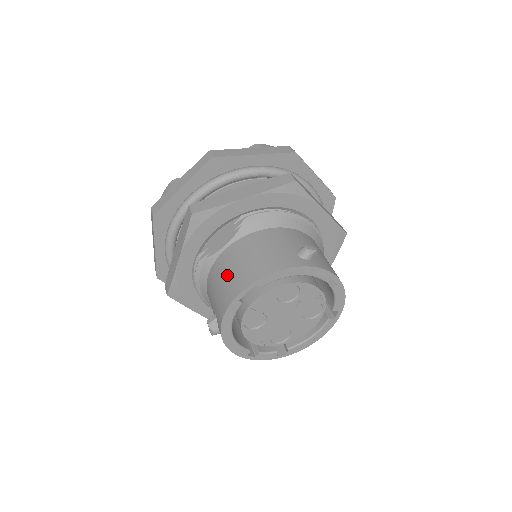
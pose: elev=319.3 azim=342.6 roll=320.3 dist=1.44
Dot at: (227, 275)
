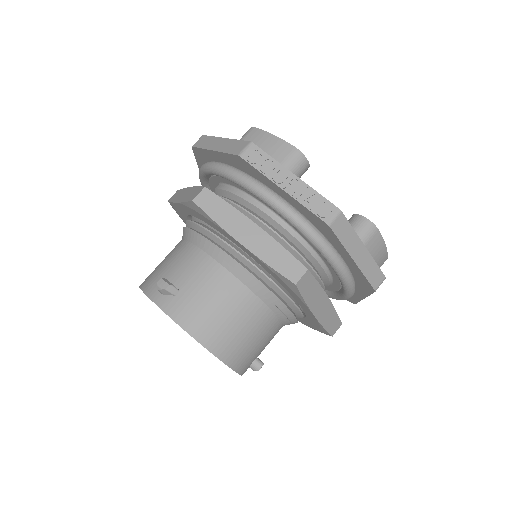
Dot at: occluded
